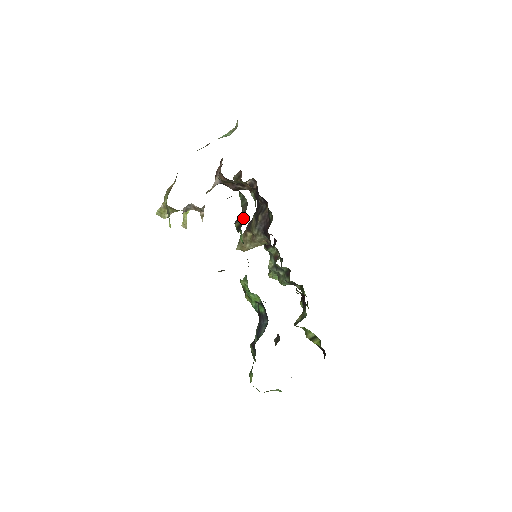
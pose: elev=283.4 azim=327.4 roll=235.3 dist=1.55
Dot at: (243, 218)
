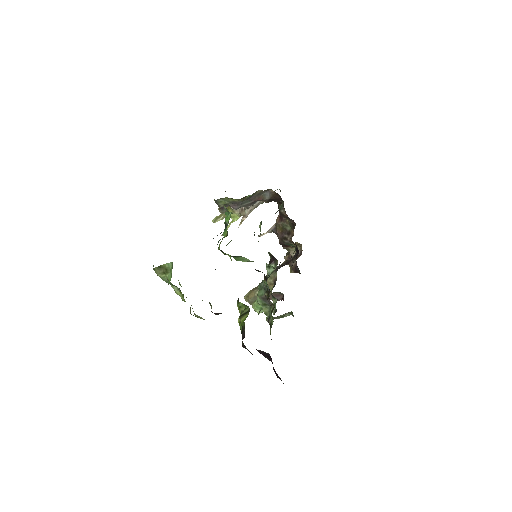
Dot at: occluded
